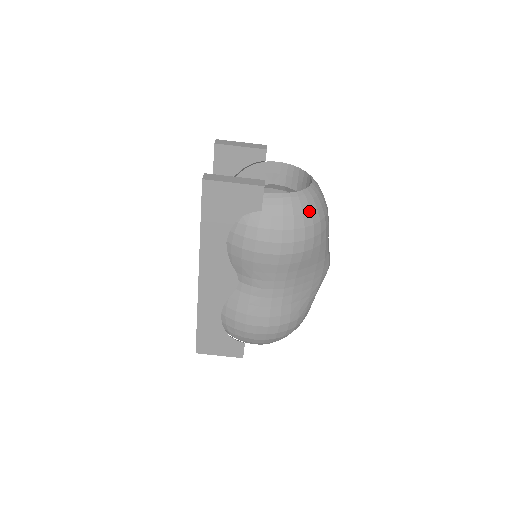
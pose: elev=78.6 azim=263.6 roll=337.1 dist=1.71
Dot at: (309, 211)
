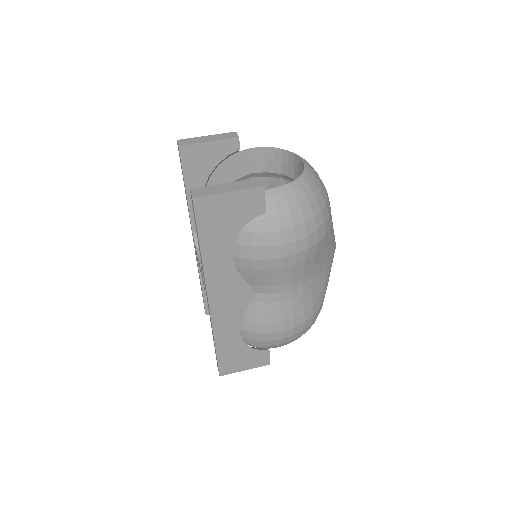
Dot at: (314, 197)
